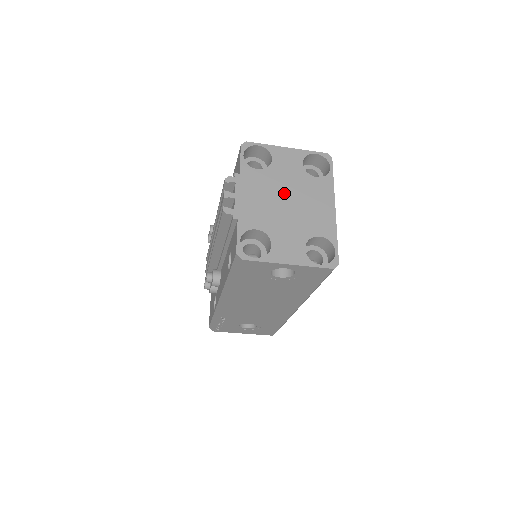
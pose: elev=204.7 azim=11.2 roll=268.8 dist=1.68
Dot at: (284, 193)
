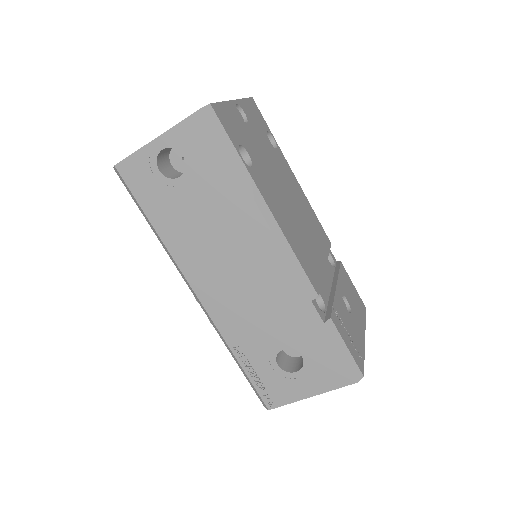
Dot at: occluded
